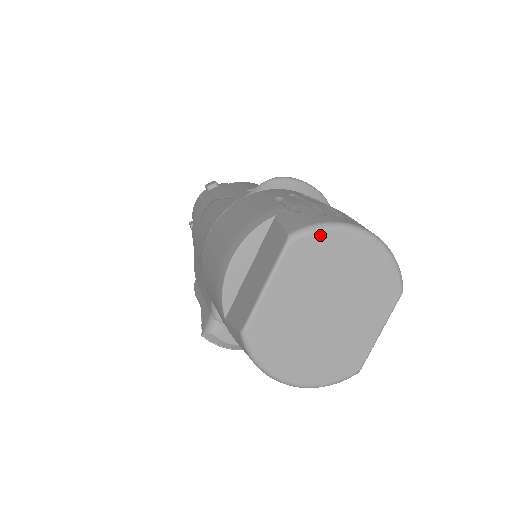
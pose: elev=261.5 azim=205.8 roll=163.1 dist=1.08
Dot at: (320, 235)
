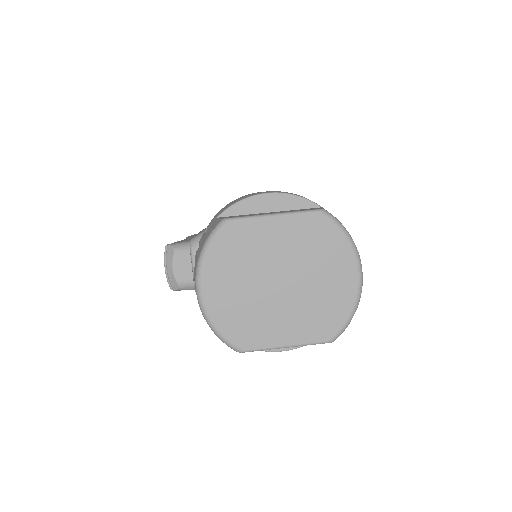
Dot at: (338, 234)
